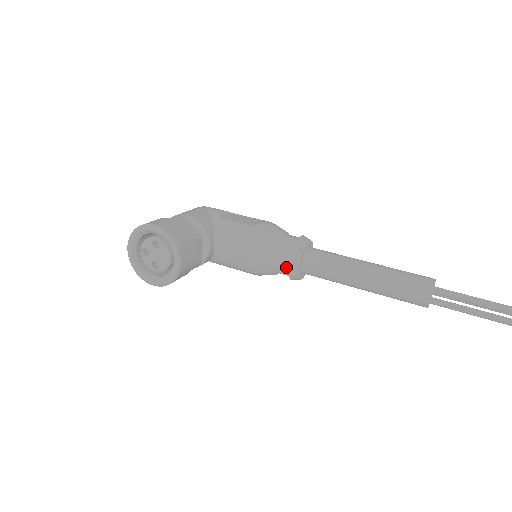
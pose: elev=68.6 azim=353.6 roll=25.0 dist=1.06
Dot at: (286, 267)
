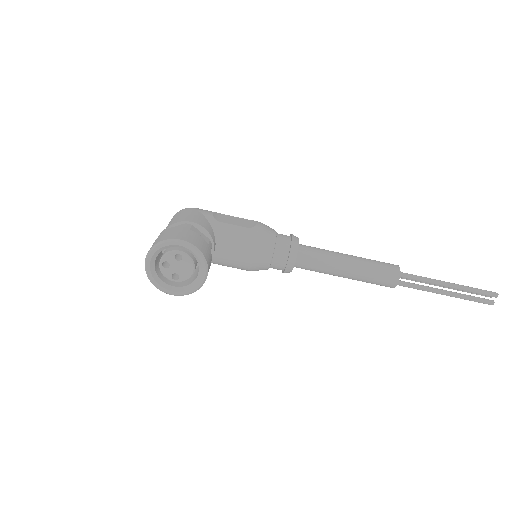
Dot at: (282, 264)
